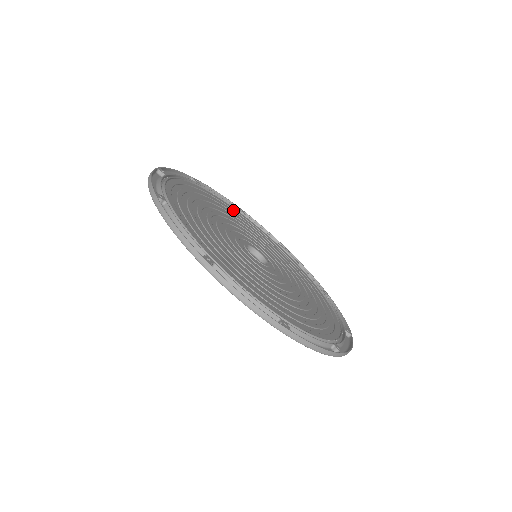
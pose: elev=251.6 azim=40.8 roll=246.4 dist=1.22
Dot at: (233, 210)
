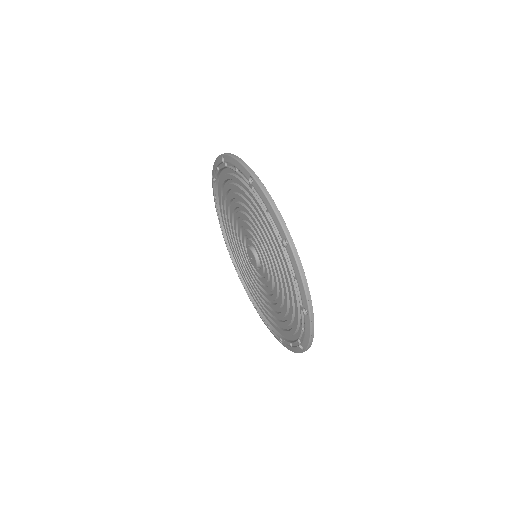
Dot at: occluded
